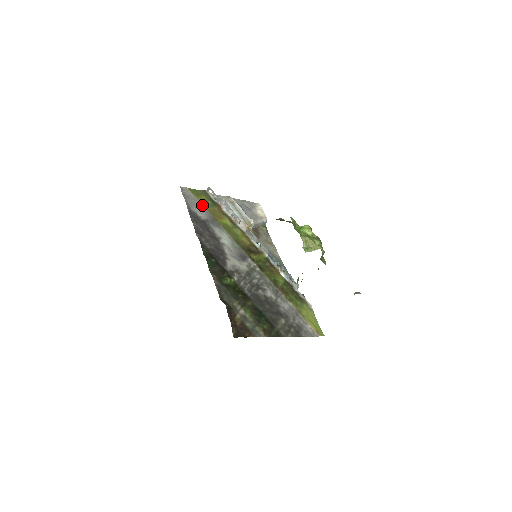
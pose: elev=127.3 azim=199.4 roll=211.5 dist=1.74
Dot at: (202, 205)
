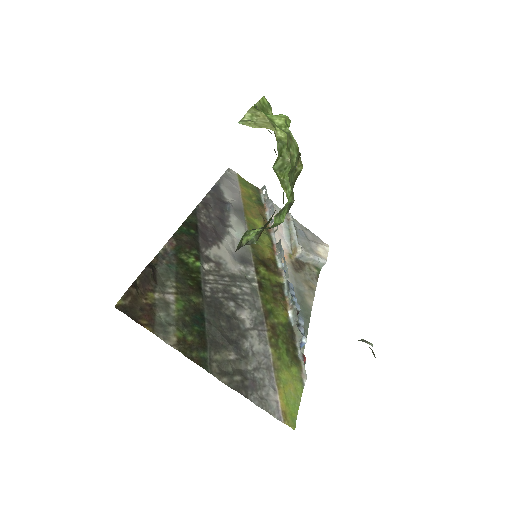
Dot at: (240, 193)
